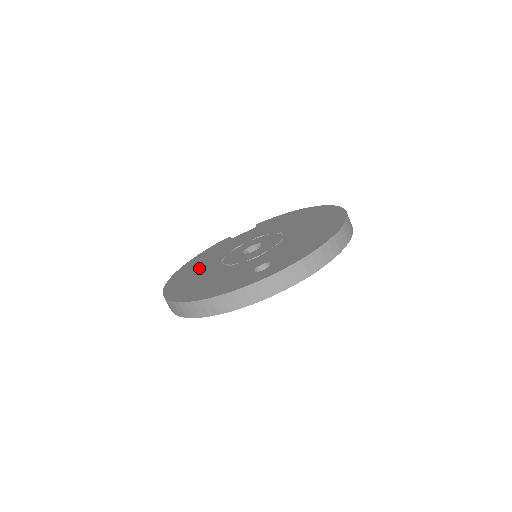
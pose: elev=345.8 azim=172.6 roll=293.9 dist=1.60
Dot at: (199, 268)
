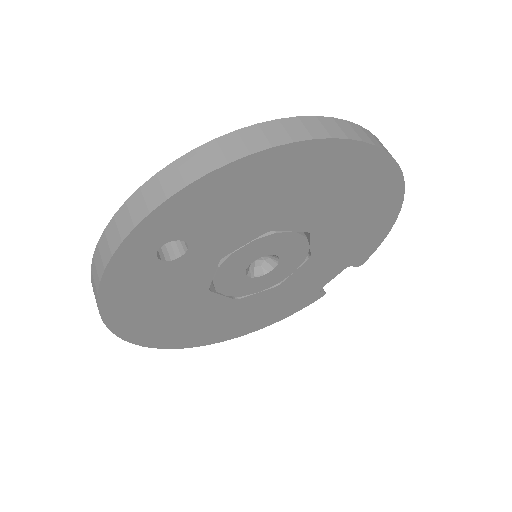
Dot at: occluded
